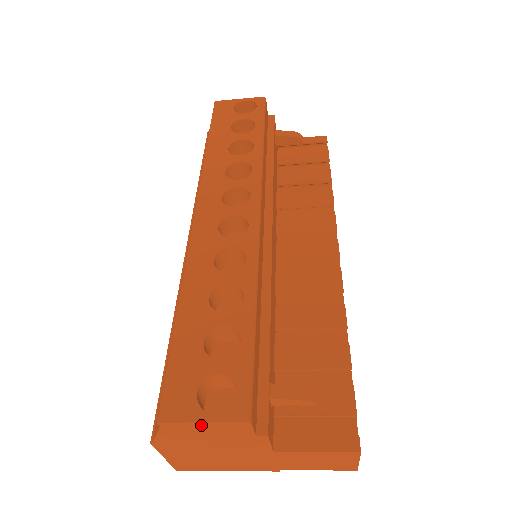
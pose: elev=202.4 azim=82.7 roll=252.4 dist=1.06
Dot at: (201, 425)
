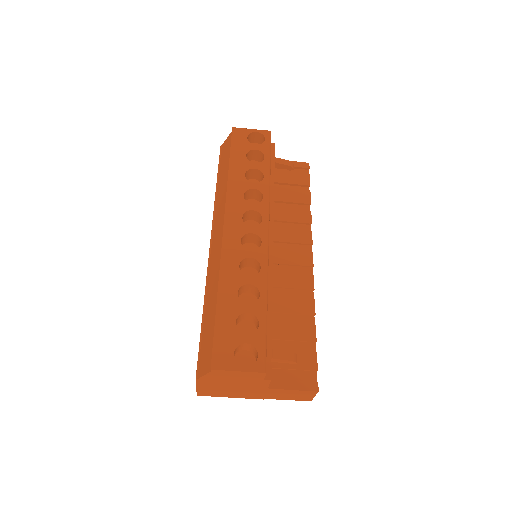
Dot at: (236, 372)
